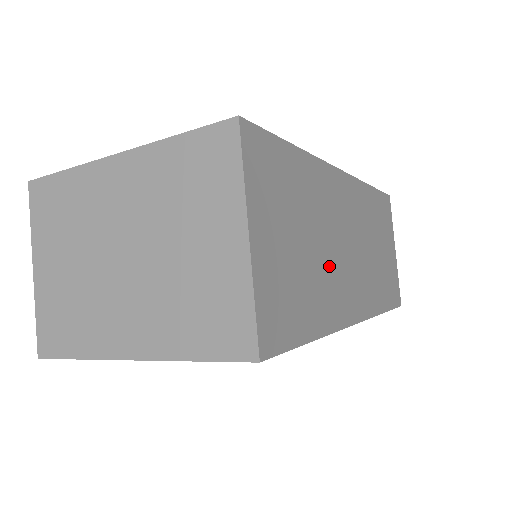
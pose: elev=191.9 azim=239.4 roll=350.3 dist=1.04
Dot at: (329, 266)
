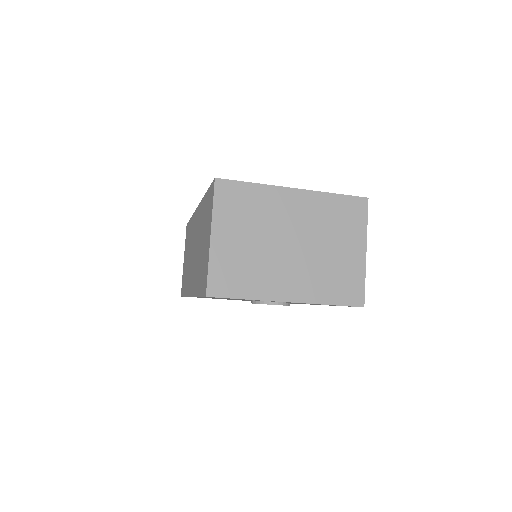
Dot at: occluded
